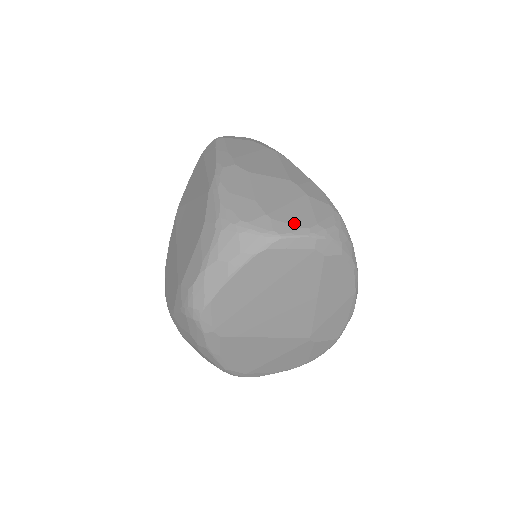
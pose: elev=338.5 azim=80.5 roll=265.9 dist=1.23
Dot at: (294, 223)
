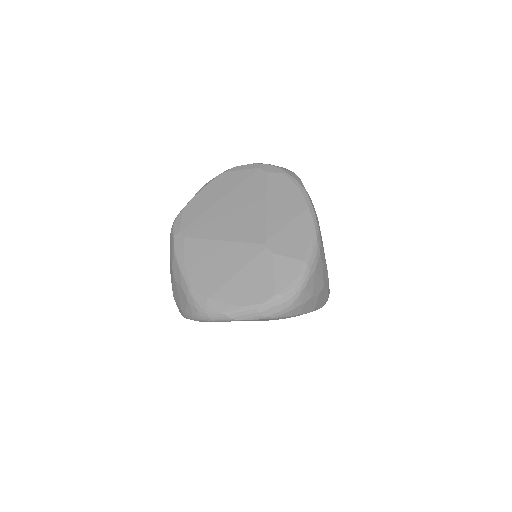
Dot at: occluded
